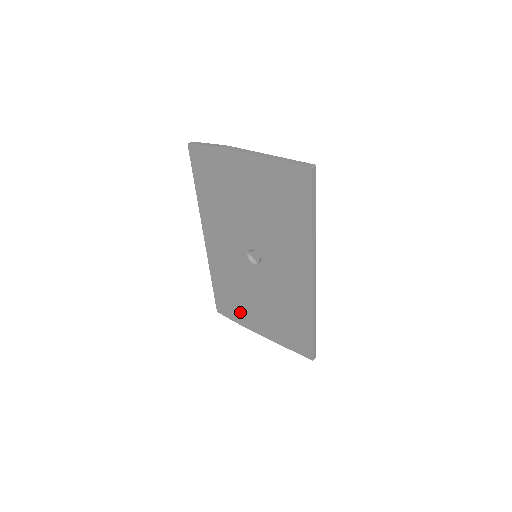
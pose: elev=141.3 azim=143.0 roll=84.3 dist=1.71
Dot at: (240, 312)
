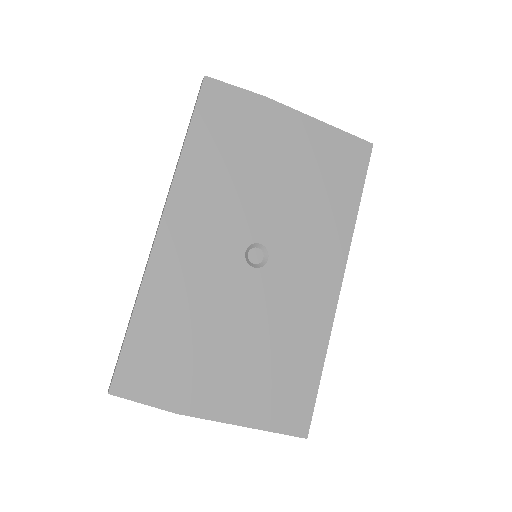
Dot at: (179, 376)
